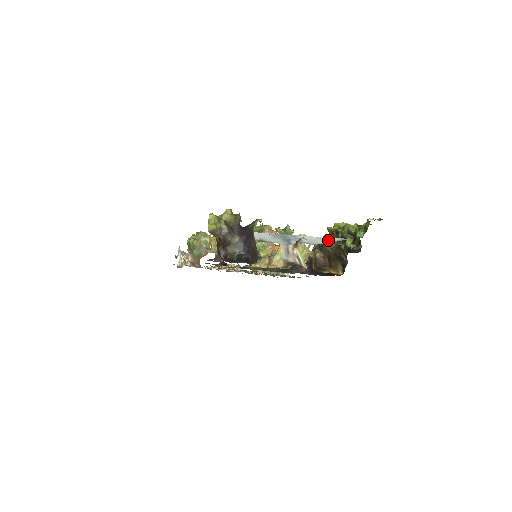
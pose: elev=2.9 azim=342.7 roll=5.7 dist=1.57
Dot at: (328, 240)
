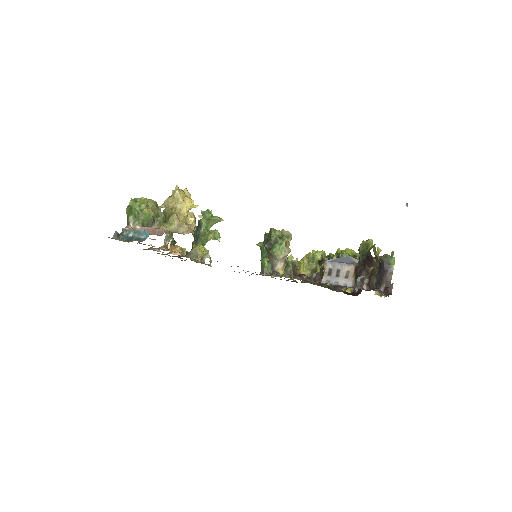
Dot at: occluded
